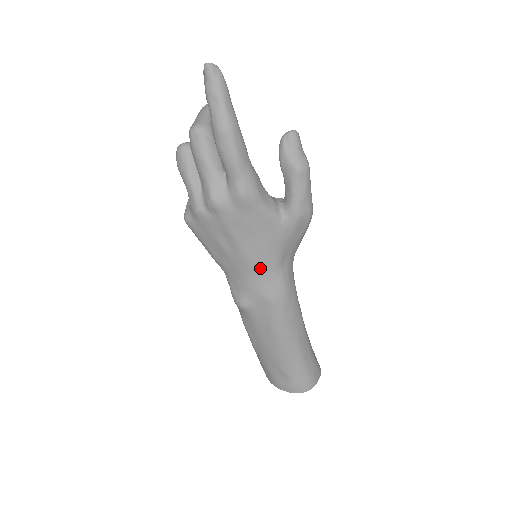
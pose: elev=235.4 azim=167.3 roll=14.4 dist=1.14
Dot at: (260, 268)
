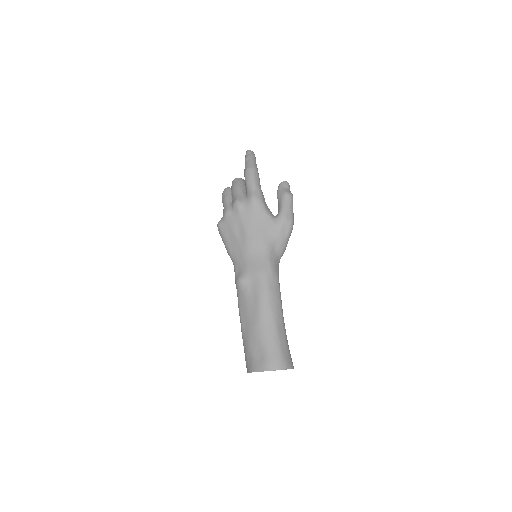
Dot at: (257, 249)
